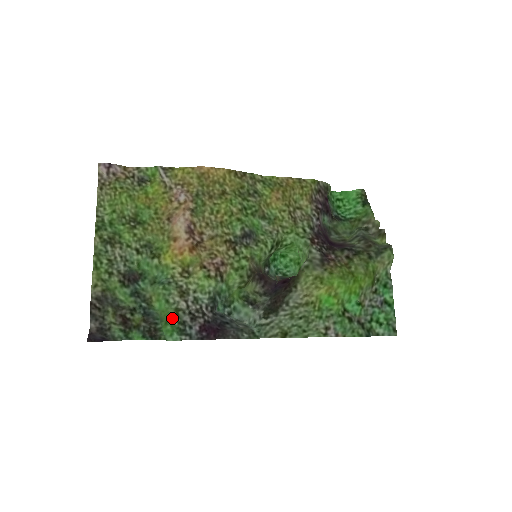
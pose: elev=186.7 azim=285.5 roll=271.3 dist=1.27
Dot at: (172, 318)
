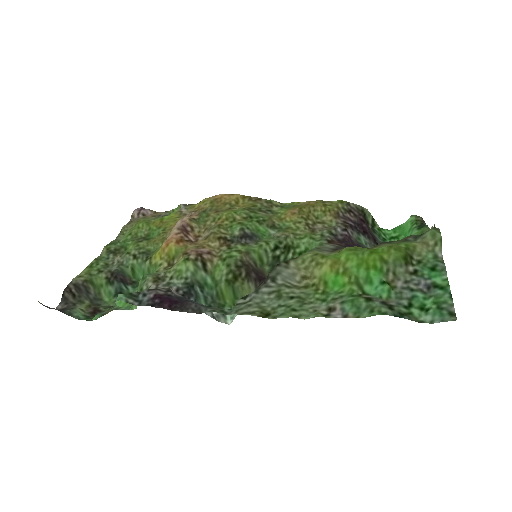
Dot at: occluded
